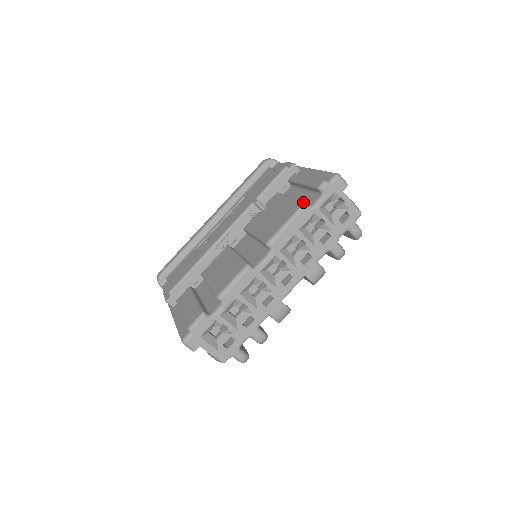
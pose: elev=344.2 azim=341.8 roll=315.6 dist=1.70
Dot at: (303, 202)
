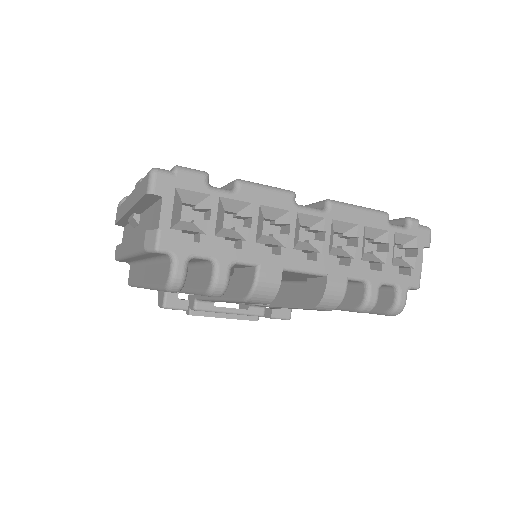
Dot at: (386, 212)
